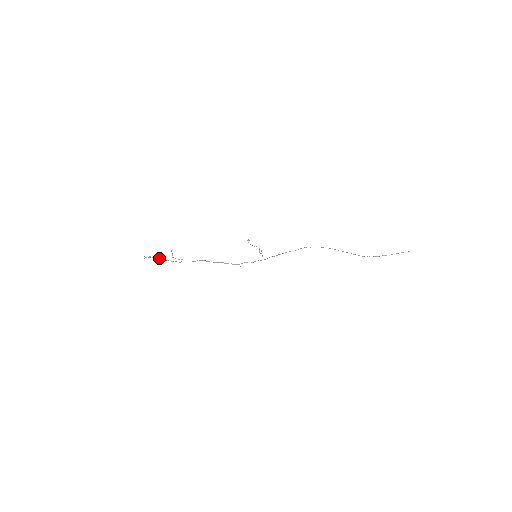
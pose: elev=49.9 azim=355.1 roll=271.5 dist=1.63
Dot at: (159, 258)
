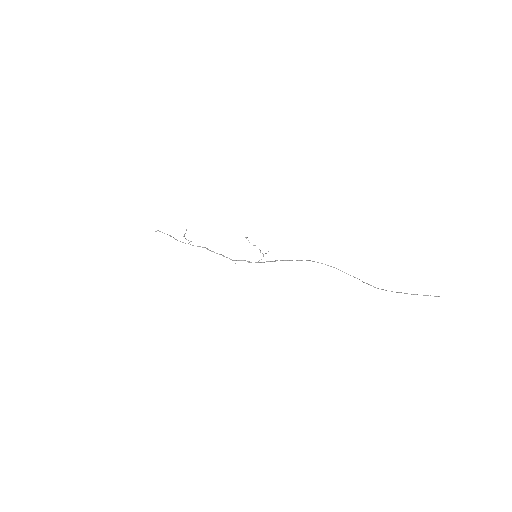
Dot at: occluded
